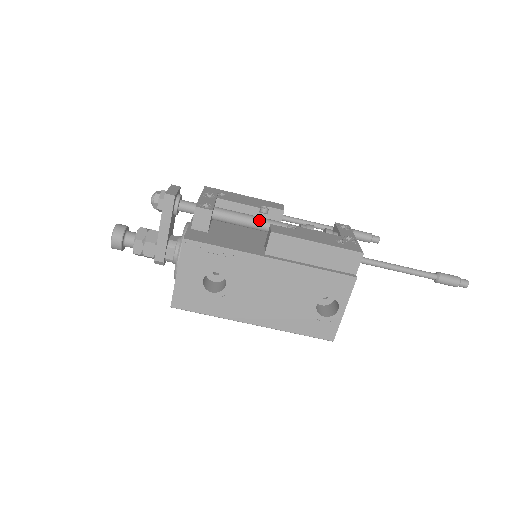
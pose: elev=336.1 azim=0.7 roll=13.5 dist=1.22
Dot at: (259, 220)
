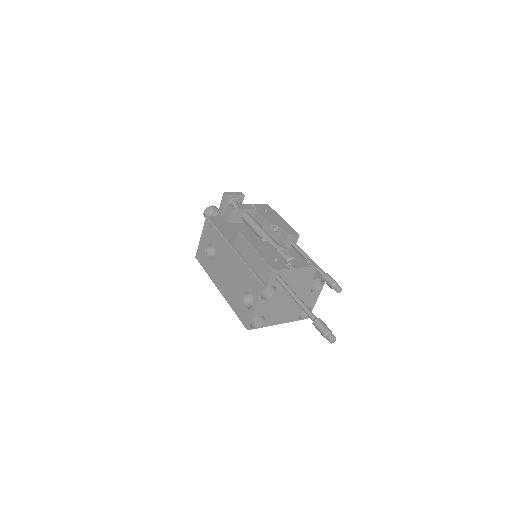
Dot at: (260, 230)
